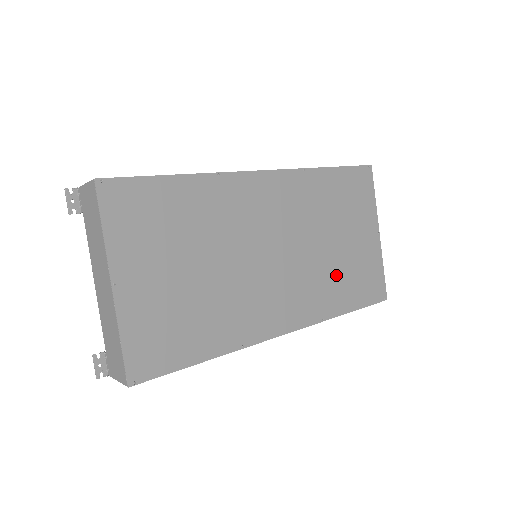
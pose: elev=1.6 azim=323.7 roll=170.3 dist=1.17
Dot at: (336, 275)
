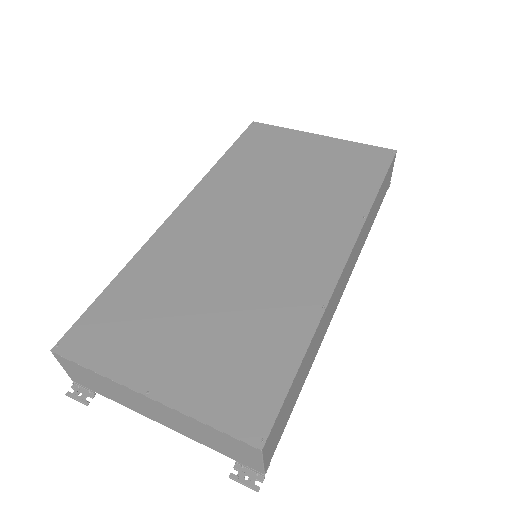
Dot at: (328, 187)
